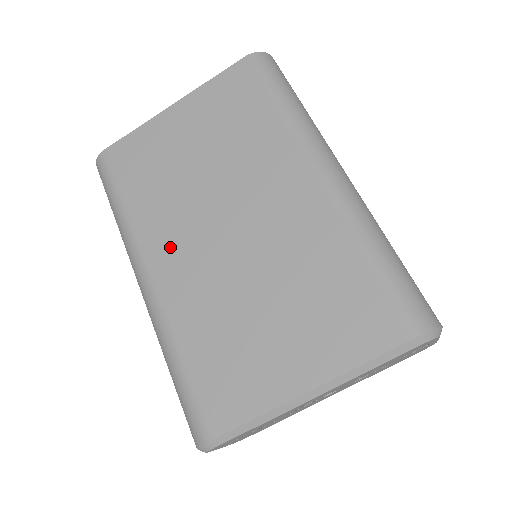
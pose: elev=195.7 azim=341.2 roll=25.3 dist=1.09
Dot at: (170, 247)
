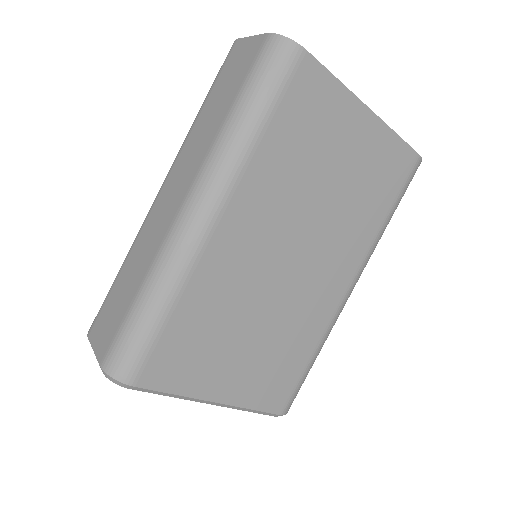
Dot at: (251, 220)
